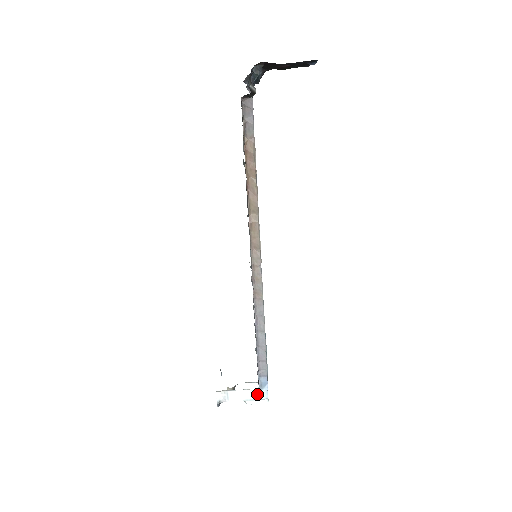
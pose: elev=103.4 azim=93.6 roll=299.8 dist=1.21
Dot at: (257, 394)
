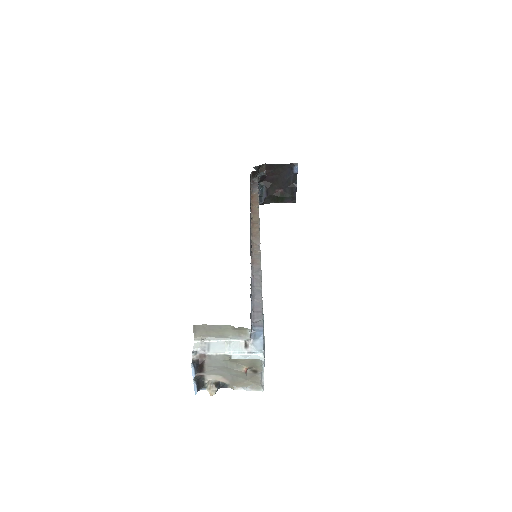
Dot at: (248, 346)
